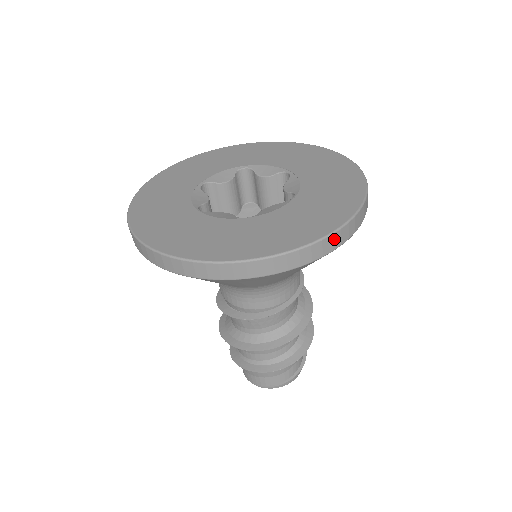
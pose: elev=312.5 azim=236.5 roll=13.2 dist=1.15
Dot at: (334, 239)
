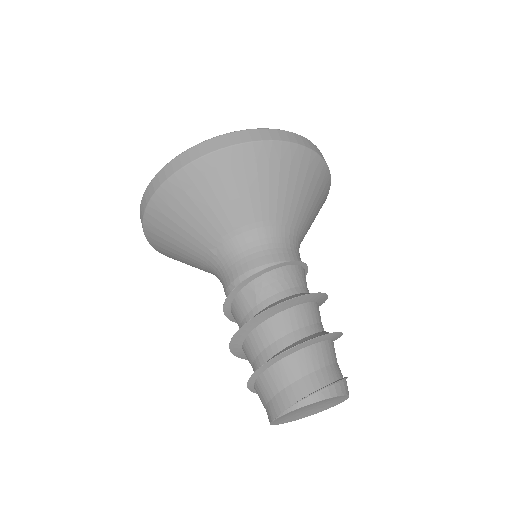
Dot at: (289, 135)
